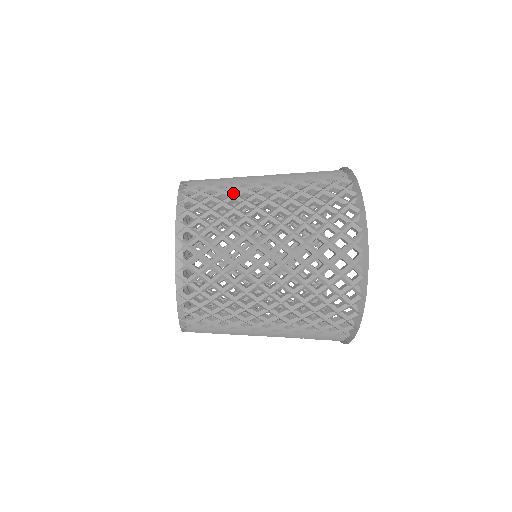
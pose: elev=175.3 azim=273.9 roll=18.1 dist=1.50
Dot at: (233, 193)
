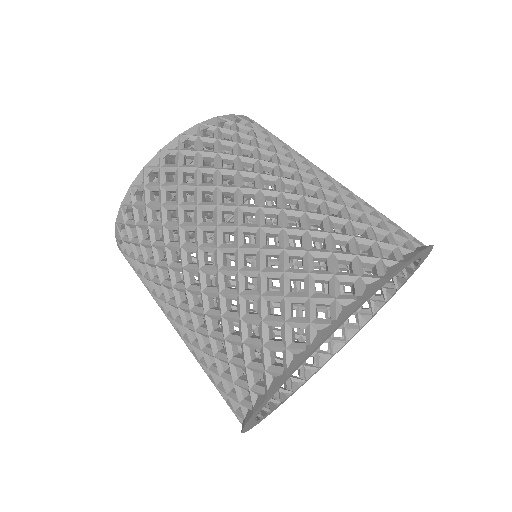
Dot at: occluded
